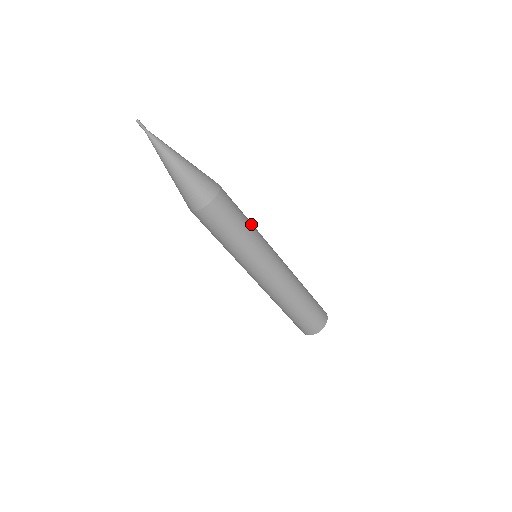
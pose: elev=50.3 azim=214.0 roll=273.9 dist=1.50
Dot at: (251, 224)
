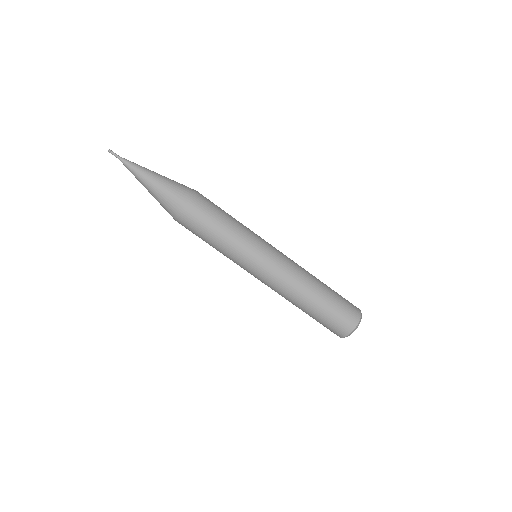
Dot at: (238, 222)
